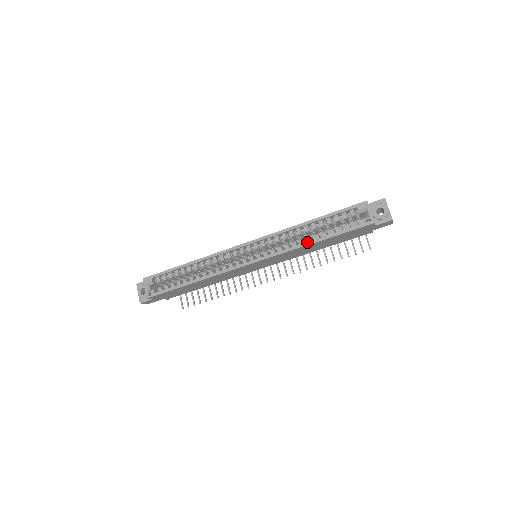
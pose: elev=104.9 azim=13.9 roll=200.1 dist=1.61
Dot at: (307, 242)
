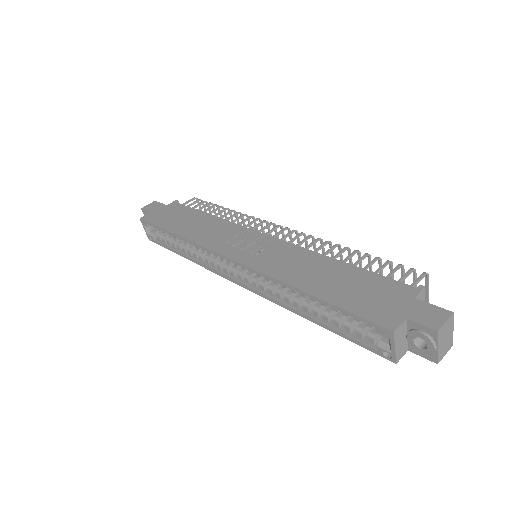
Dot at: (300, 313)
